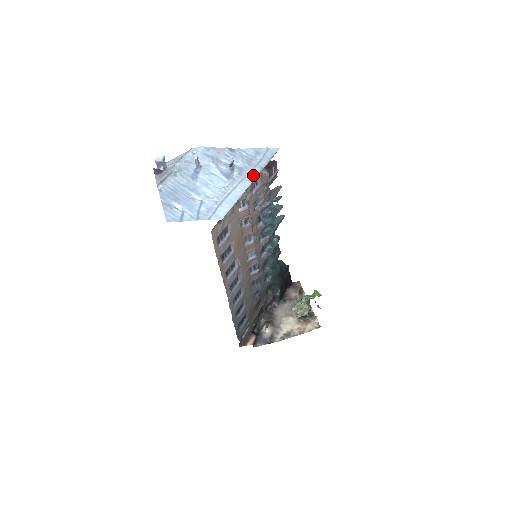
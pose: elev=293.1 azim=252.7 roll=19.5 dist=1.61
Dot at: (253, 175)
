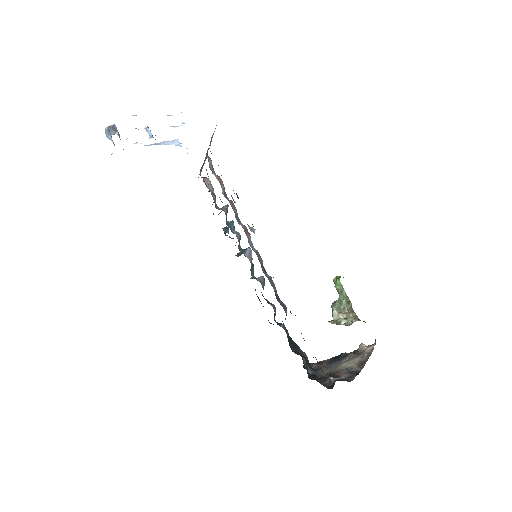
Dot at: occluded
